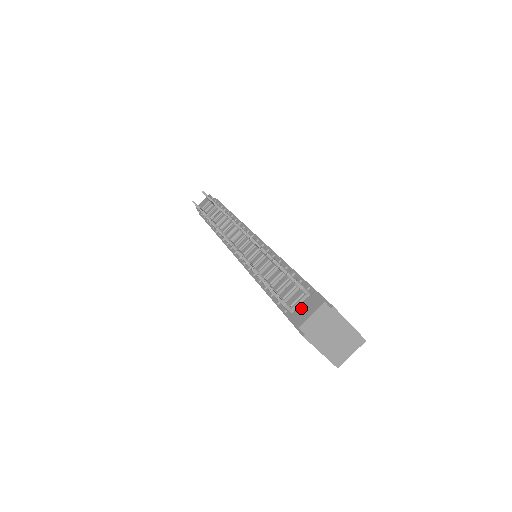
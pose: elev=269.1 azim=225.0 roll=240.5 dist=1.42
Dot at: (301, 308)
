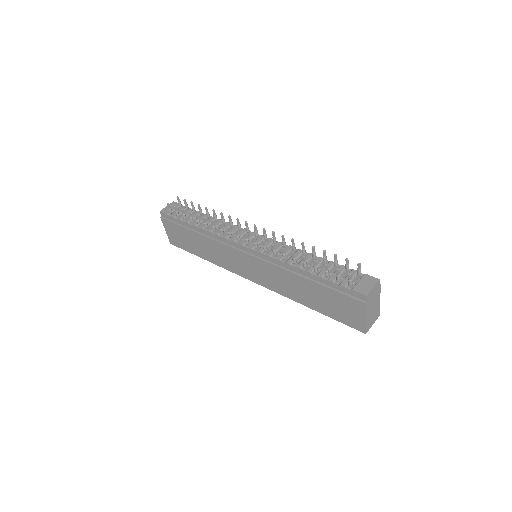
Dot at: (360, 284)
